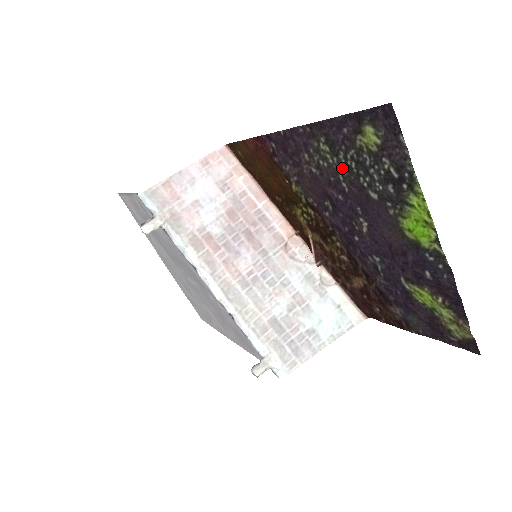
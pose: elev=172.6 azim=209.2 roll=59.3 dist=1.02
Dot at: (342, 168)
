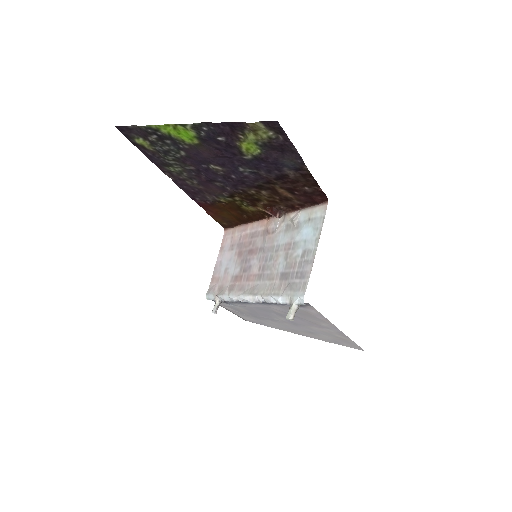
Dot at: (179, 165)
